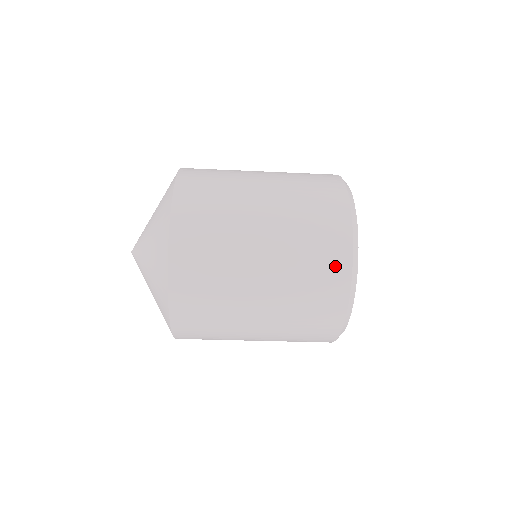
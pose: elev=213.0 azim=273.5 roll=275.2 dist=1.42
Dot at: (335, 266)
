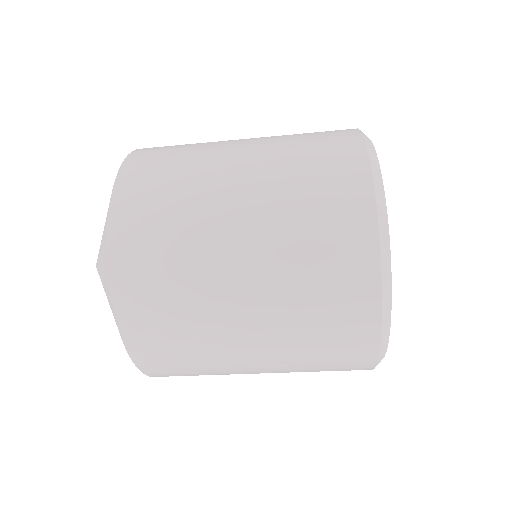
Dot at: (349, 204)
